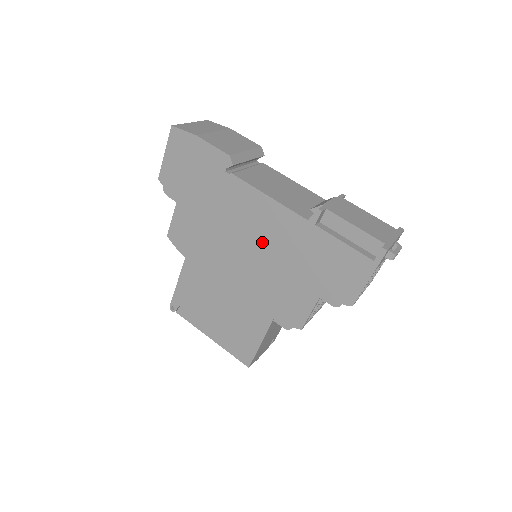
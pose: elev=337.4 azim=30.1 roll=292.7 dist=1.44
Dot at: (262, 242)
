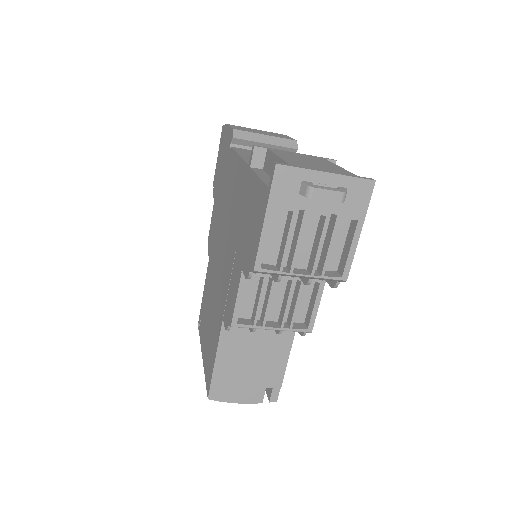
Dot at: (231, 214)
